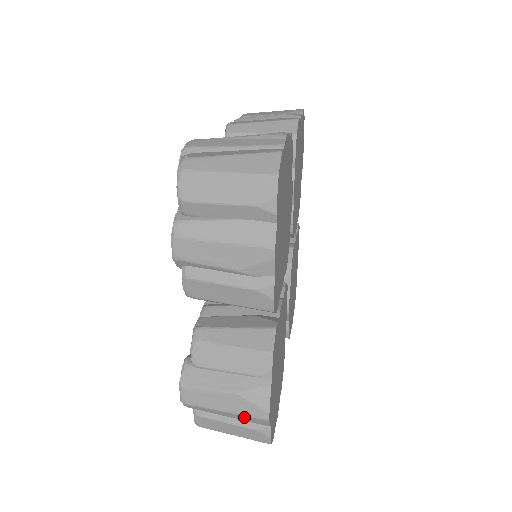
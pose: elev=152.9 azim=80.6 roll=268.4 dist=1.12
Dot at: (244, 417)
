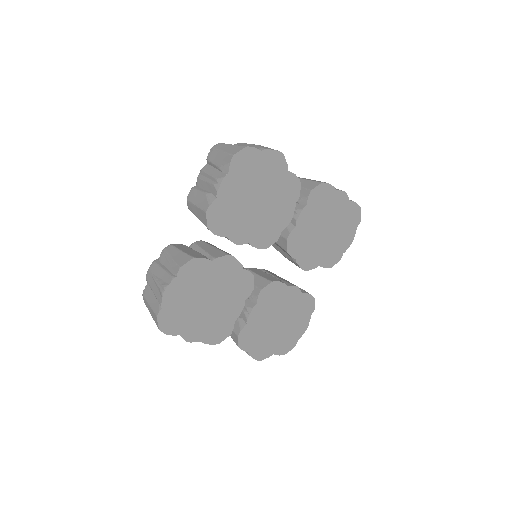
Dot at: occluded
